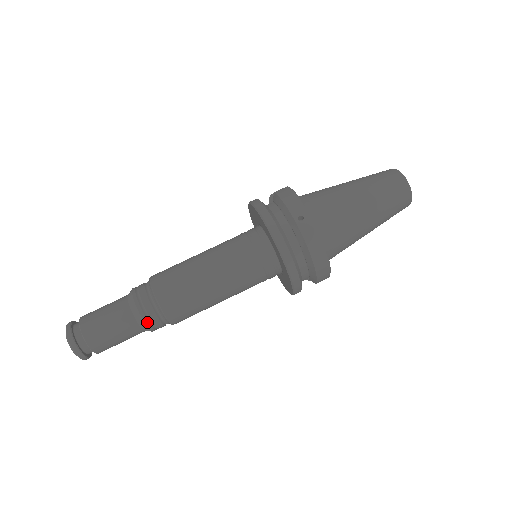
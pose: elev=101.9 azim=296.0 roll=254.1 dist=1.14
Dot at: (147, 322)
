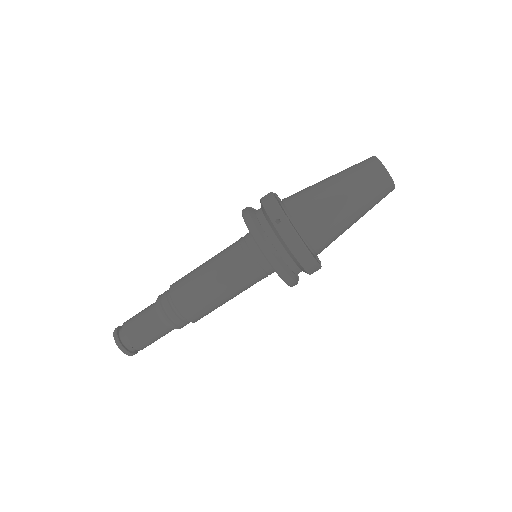
Dot at: (171, 322)
